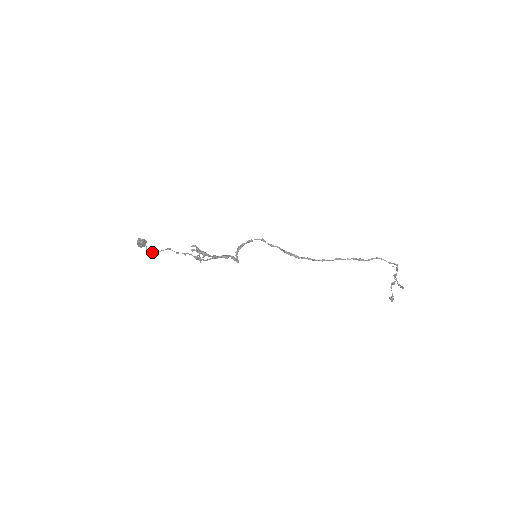
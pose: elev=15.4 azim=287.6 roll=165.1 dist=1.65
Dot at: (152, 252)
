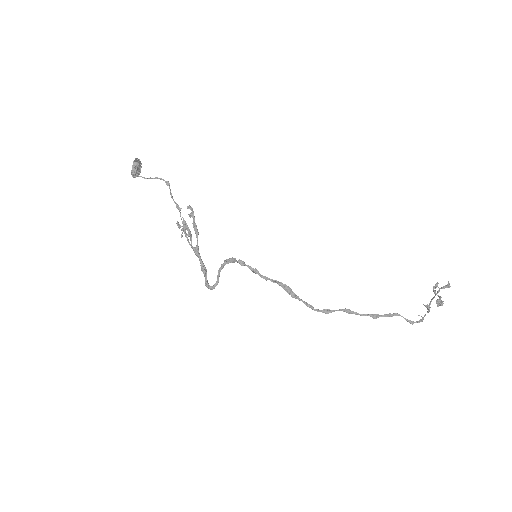
Dot at: (144, 177)
